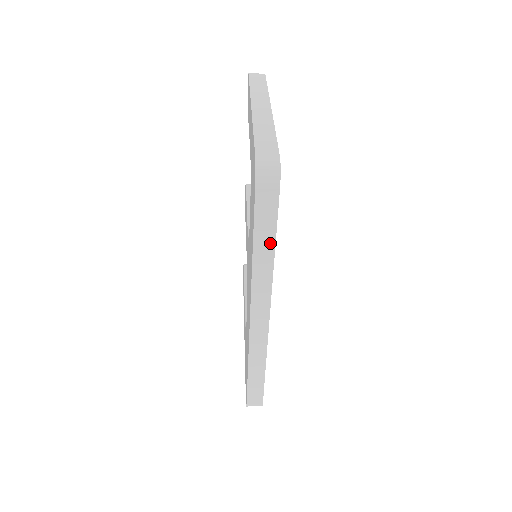
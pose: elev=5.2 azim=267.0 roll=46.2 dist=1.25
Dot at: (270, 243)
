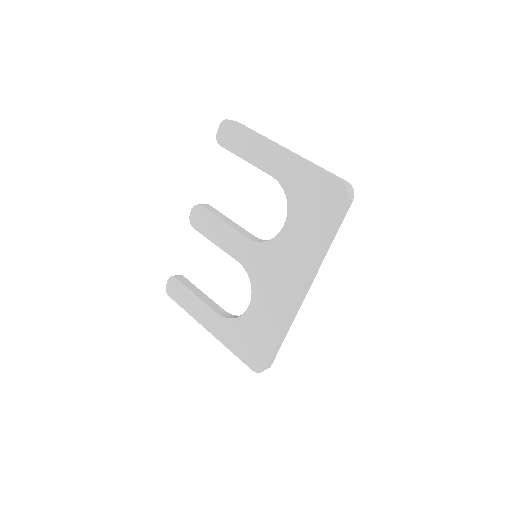
Dot at: (334, 236)
